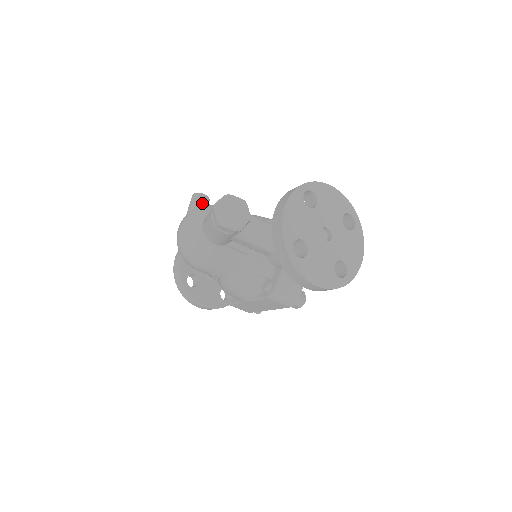
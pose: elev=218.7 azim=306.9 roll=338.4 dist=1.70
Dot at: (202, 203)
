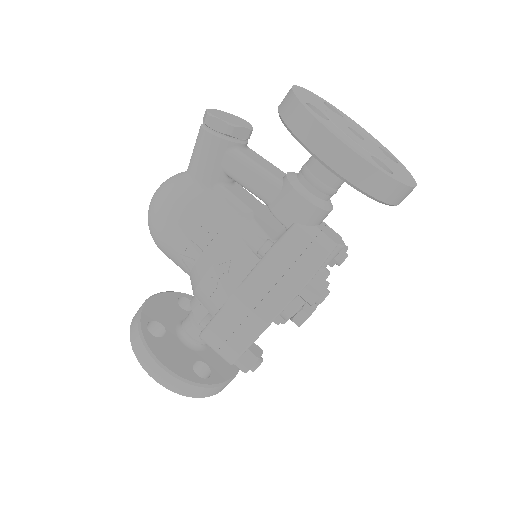
Dot at: occluded
